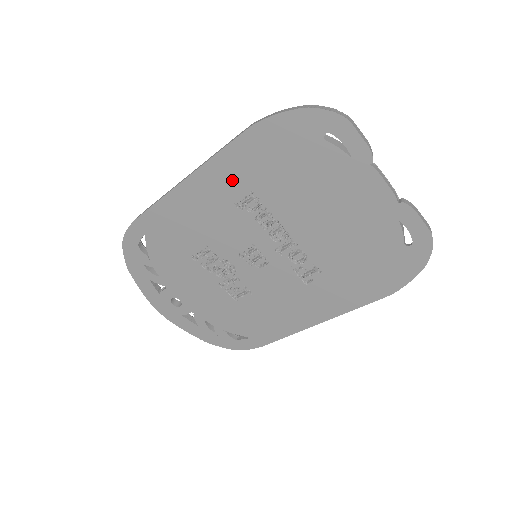
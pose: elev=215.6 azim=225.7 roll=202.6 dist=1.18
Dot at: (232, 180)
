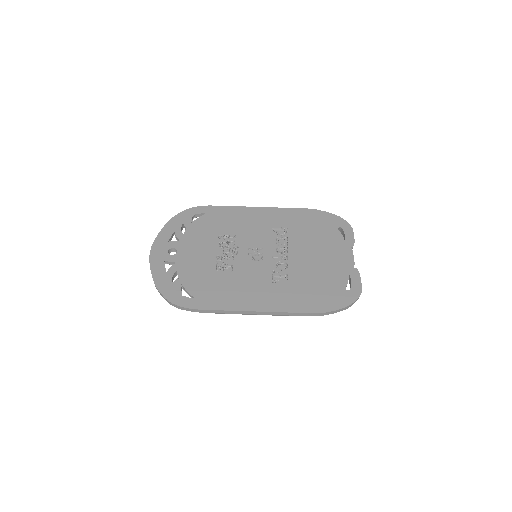
Dot at: (282, 219)
